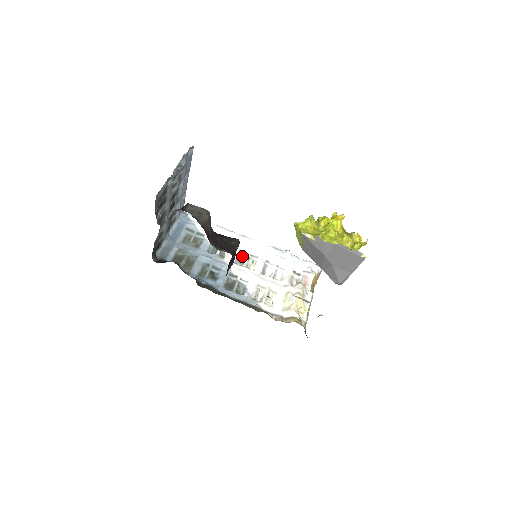
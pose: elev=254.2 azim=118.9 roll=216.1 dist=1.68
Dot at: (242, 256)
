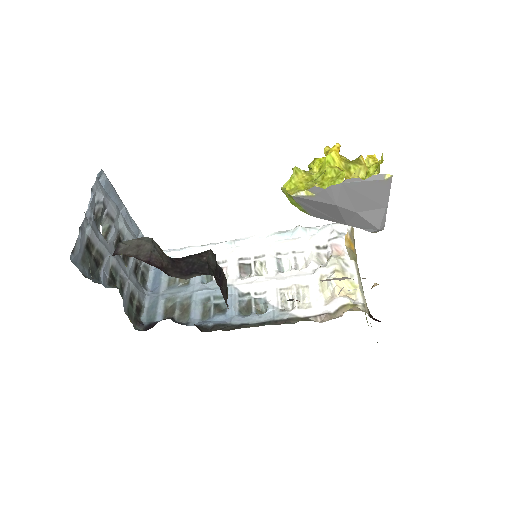
Dot at: (245, 265)
